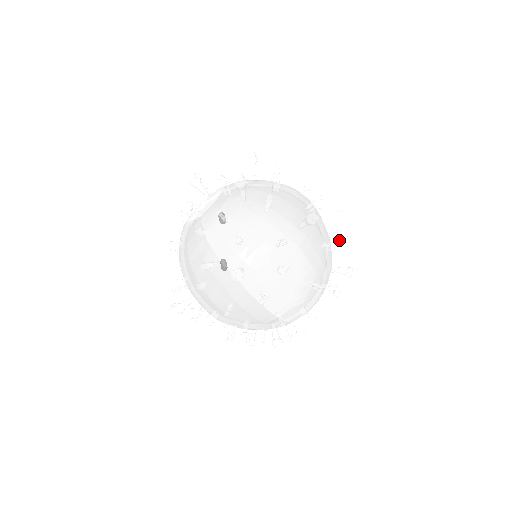
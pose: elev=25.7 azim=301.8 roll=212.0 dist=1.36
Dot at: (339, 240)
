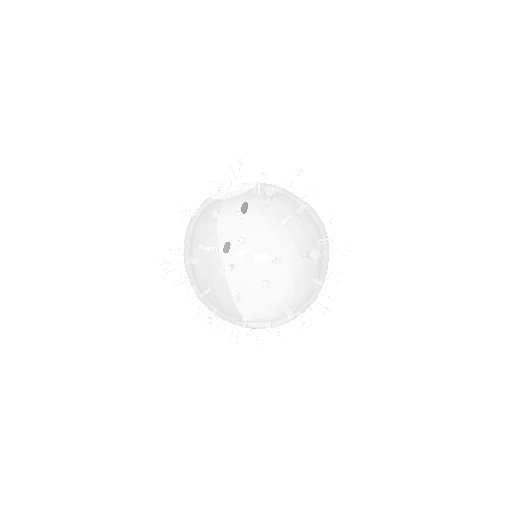
Dot at: (333, 281)
